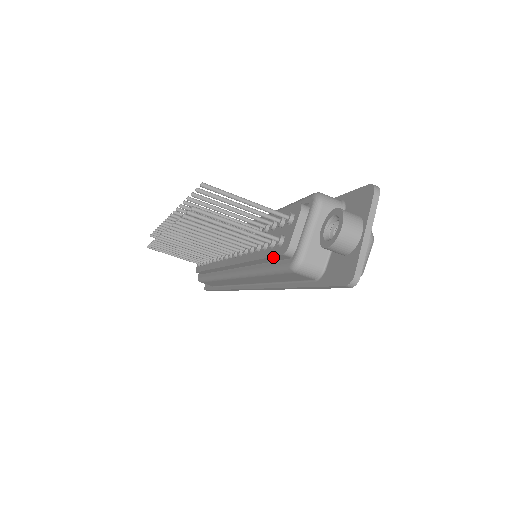
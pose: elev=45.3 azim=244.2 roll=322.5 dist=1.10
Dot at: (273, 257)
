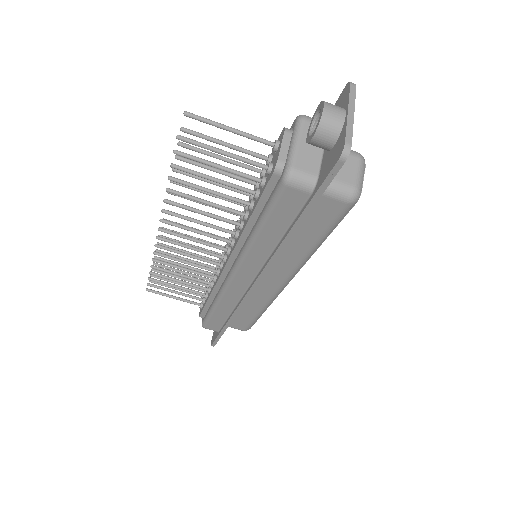
Dot at: (265, 191)
